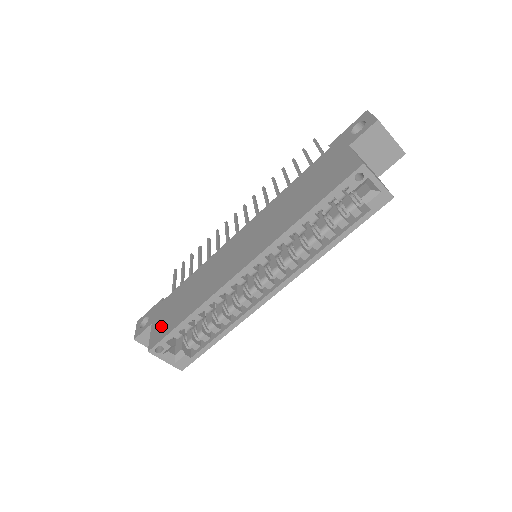
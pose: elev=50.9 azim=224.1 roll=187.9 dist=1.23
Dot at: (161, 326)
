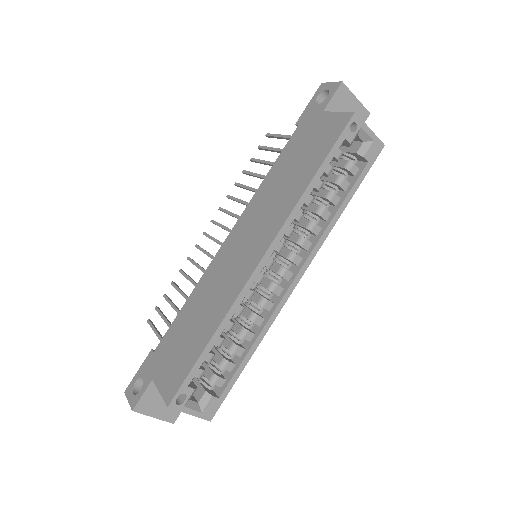
Dot at: (171, 372)
